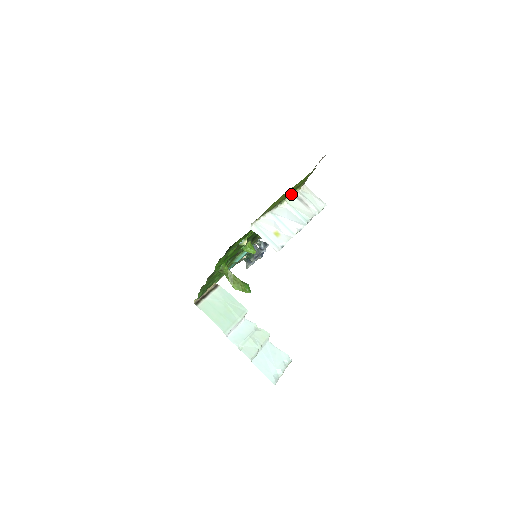
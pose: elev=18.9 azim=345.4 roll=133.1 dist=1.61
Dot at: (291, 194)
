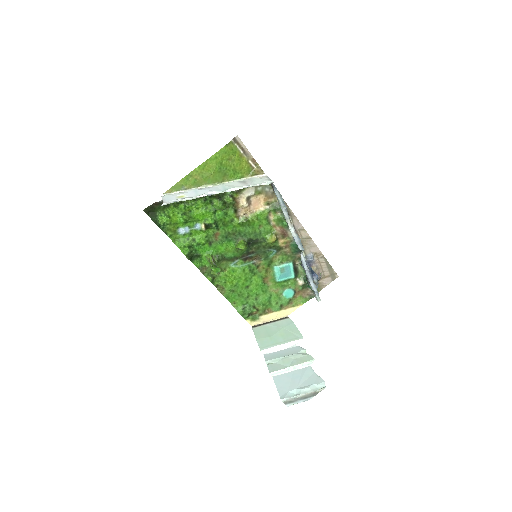
Dot at: (233, 179)
